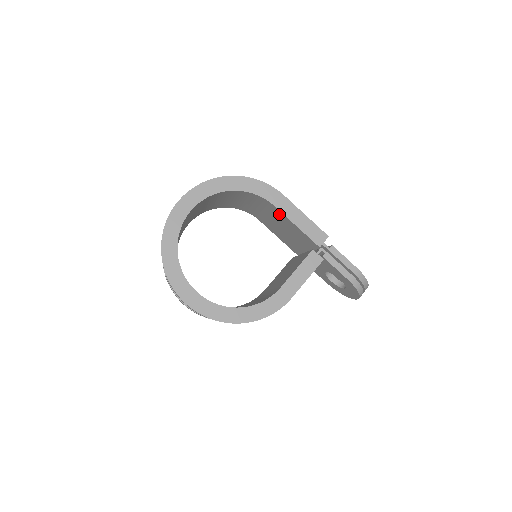
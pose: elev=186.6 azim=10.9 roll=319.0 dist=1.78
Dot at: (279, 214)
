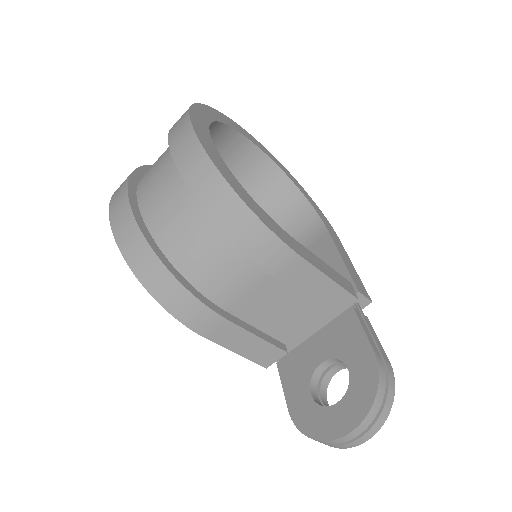
Dot at: (323, 248)
